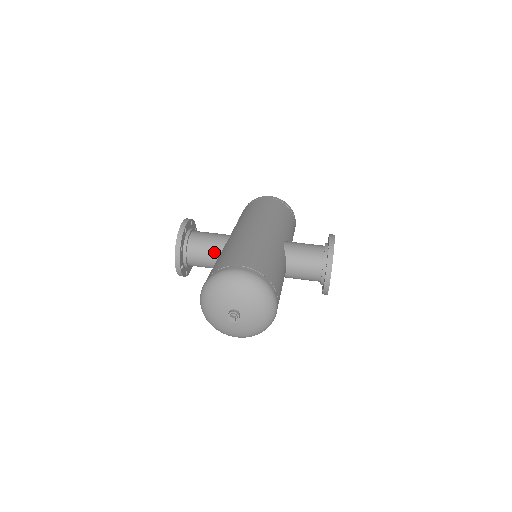
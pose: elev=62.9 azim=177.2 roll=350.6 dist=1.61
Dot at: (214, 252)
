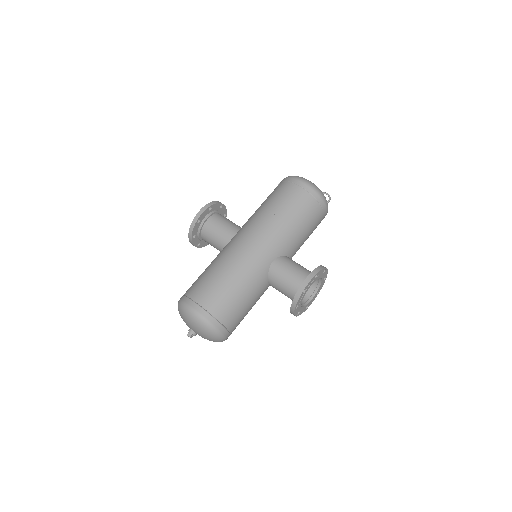
Dot at: (219, 246)
